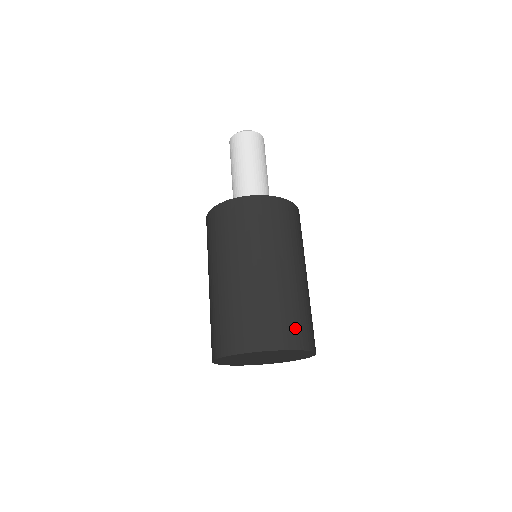
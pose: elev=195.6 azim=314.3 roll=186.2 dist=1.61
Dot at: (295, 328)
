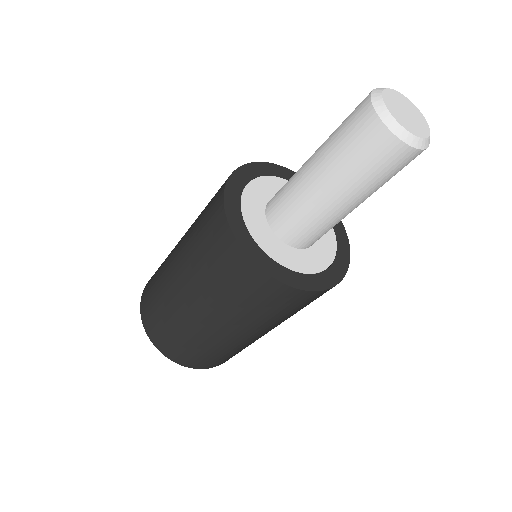
Dot at: (217, 361)
